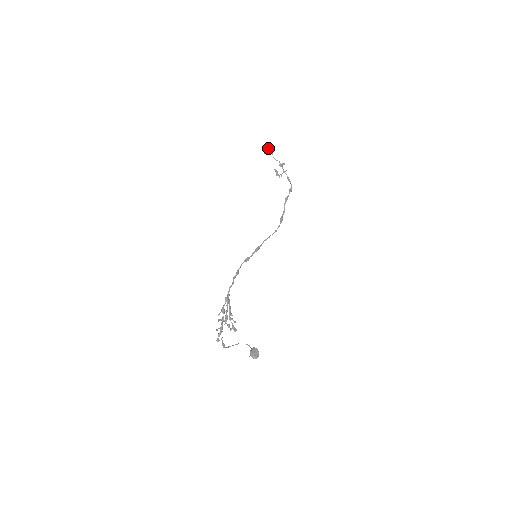
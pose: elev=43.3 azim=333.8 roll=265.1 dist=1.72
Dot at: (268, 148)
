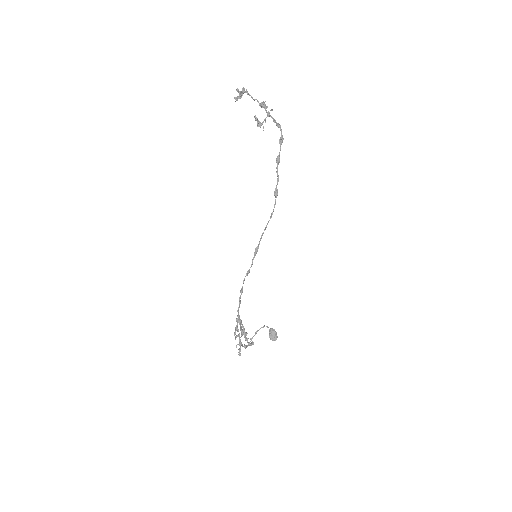
Dot at: (239, 93)
